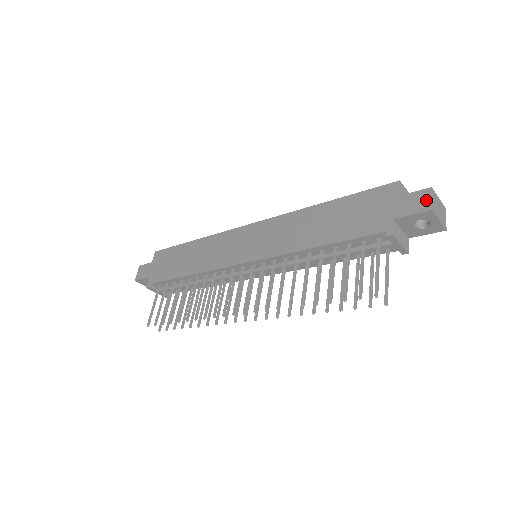
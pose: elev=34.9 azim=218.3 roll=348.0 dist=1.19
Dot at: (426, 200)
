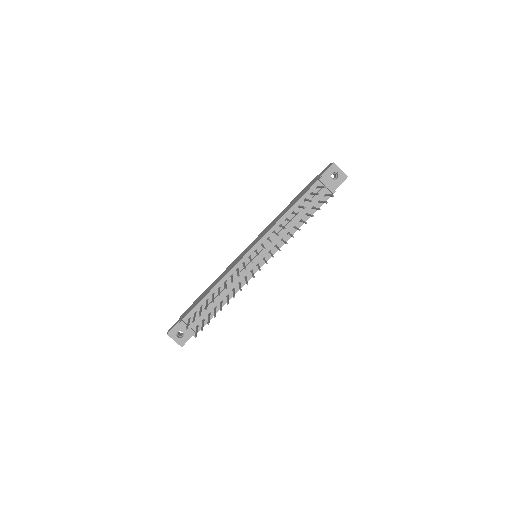
Dot at: (330, 164)
